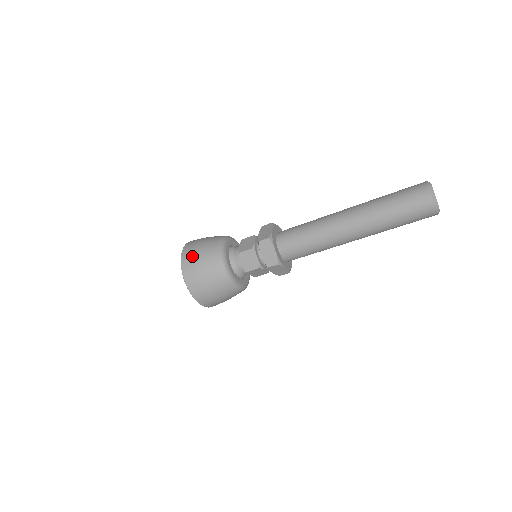
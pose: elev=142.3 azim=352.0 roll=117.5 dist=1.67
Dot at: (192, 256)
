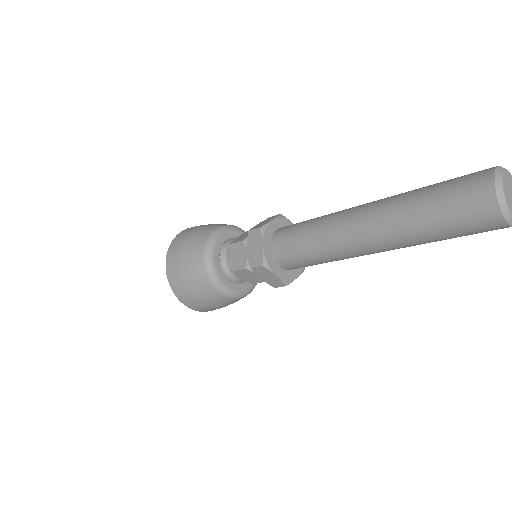
Dot at: (180, 283)
